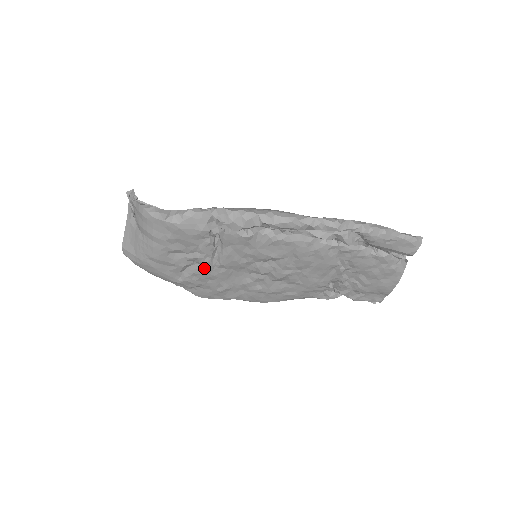
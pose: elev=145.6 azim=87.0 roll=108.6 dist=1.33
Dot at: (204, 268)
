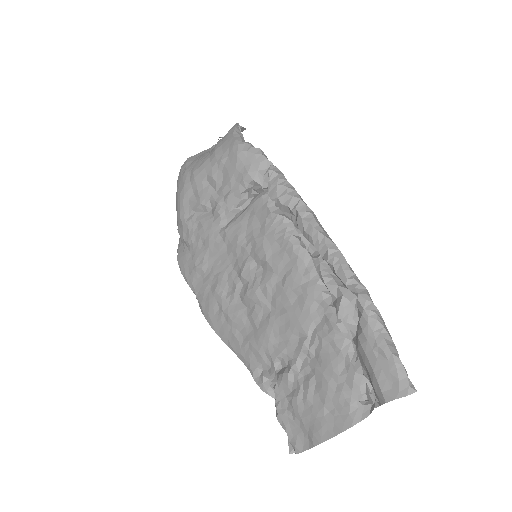
Dot at: (211, 222)
